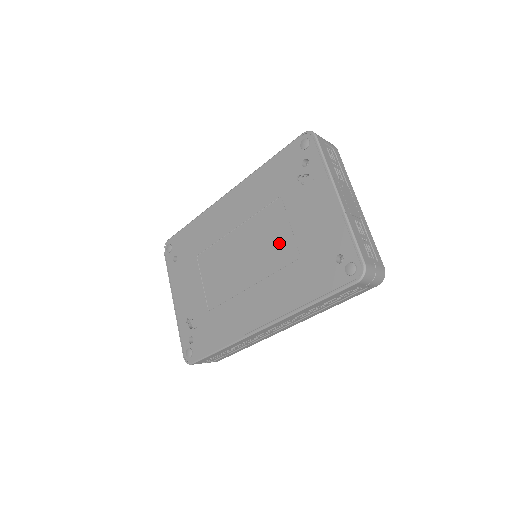
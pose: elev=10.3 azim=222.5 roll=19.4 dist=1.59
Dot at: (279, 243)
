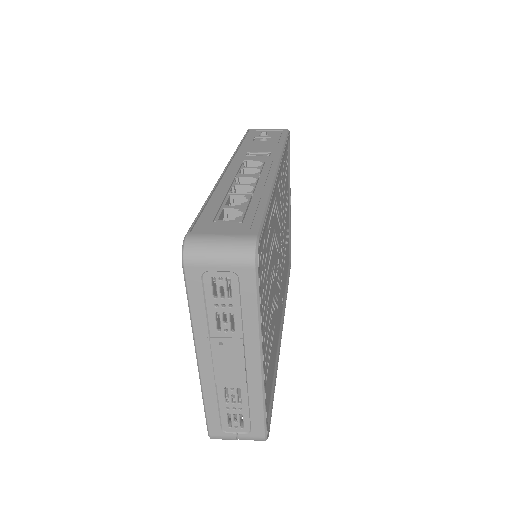
Dot at: occluded
